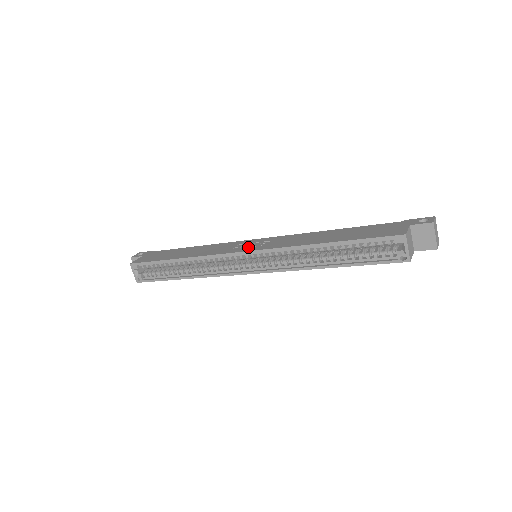
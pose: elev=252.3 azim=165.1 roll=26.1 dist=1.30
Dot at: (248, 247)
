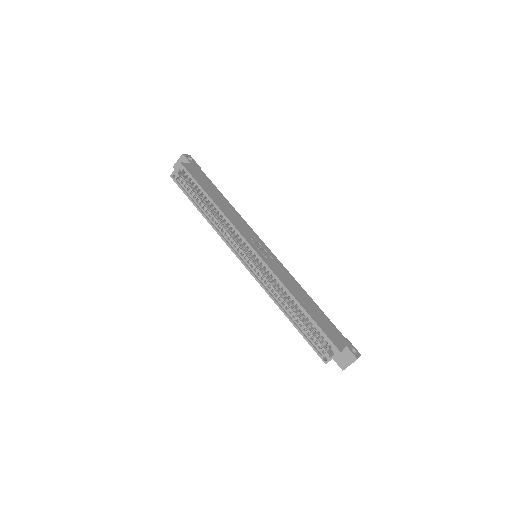
Dot at: (259, 249)
